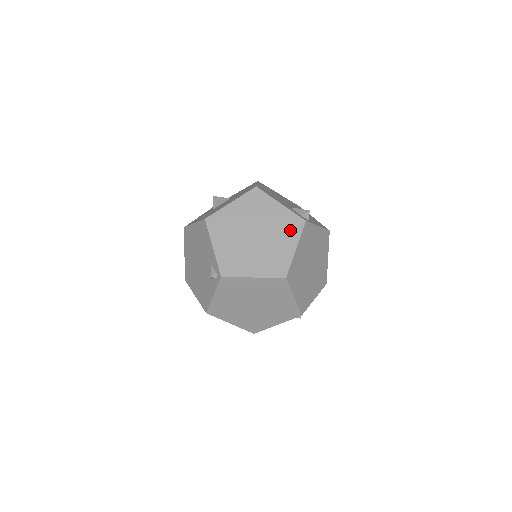
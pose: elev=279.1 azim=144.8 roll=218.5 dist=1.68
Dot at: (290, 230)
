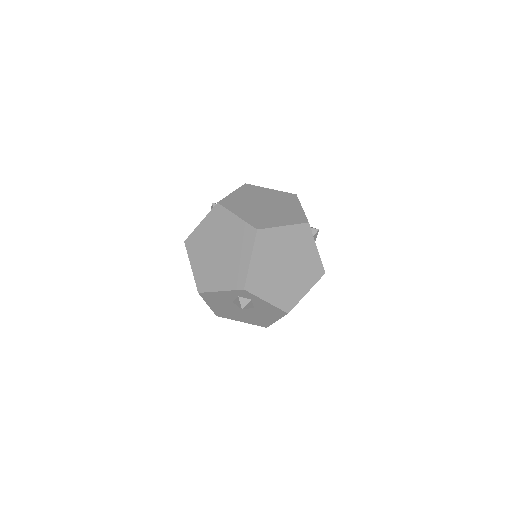
Dot at: (292, 218)
